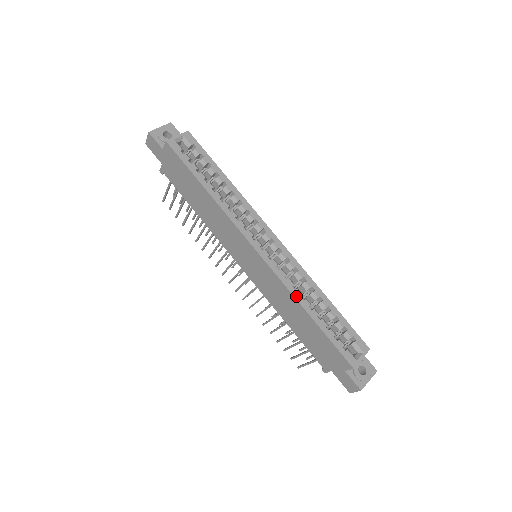
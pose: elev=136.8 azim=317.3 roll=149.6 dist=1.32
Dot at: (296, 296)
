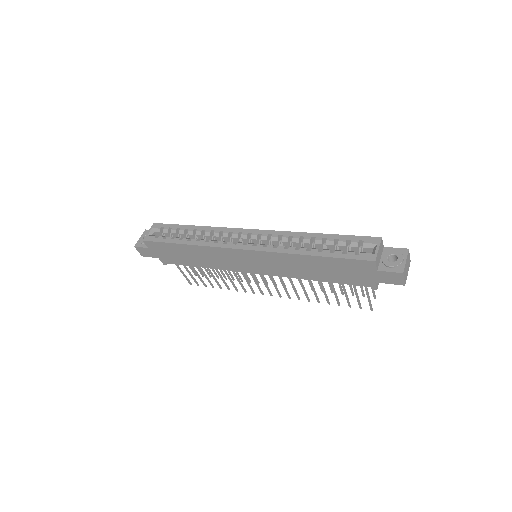
Dot at: (291, 252)
